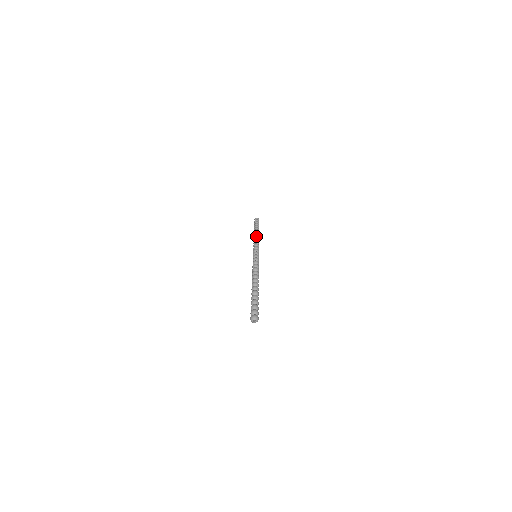
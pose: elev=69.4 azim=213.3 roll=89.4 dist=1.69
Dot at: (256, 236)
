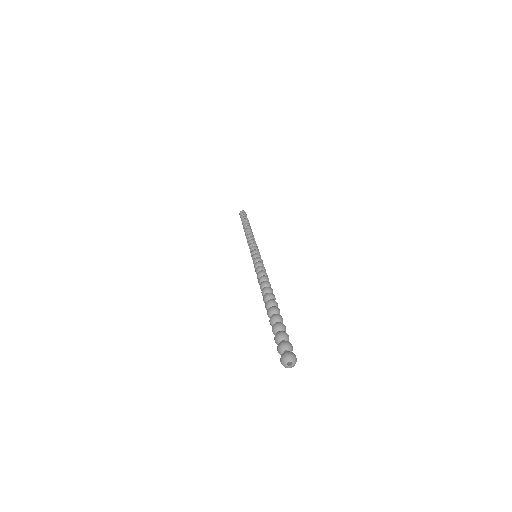
Dot at: (247, 231)
